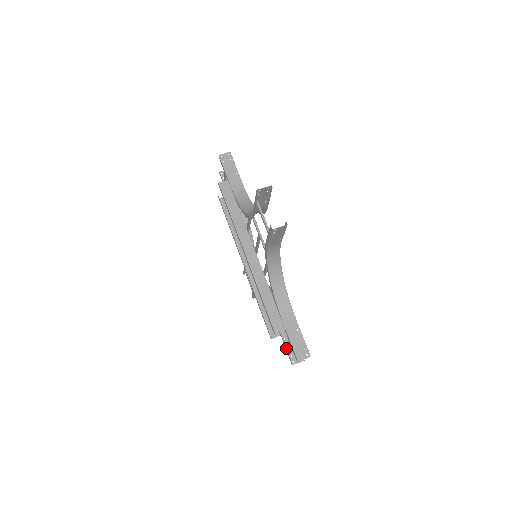
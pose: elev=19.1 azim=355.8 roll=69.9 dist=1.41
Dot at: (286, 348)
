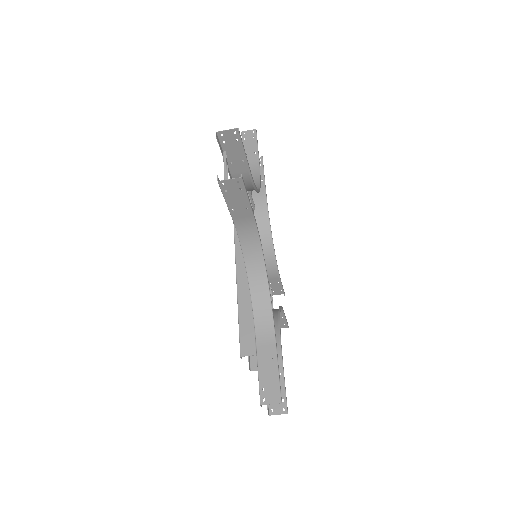
Dot at: occluded
